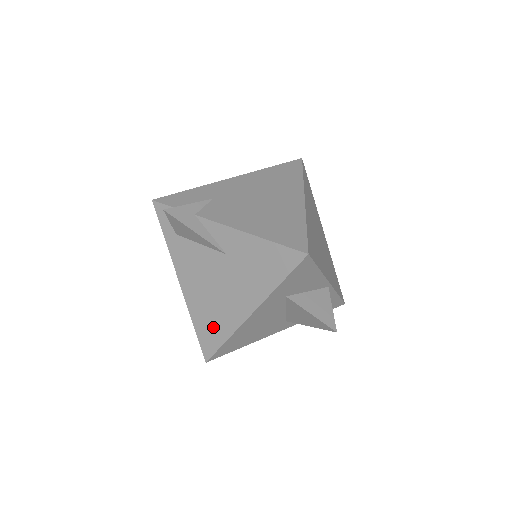
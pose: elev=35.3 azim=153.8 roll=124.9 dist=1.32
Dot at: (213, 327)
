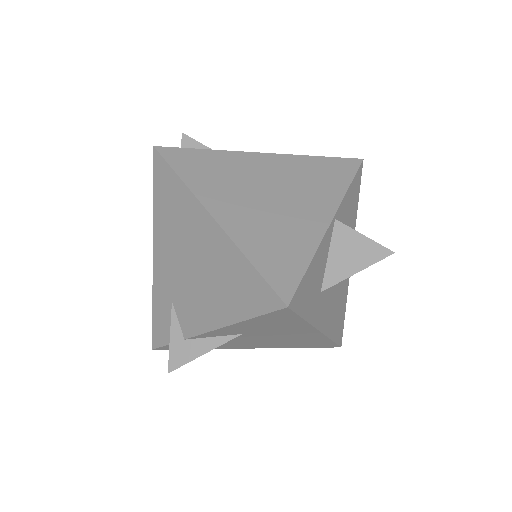
Dot at: (311, 343)
